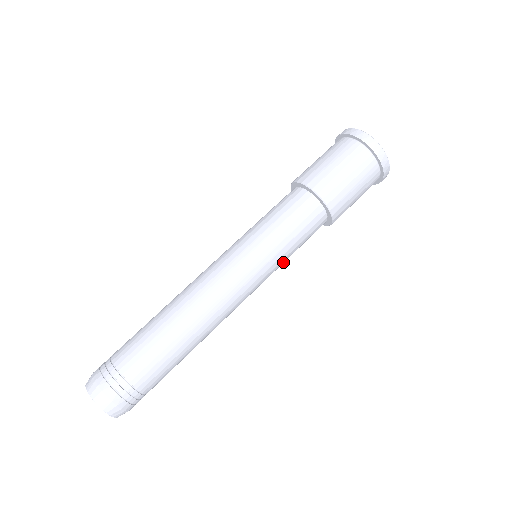
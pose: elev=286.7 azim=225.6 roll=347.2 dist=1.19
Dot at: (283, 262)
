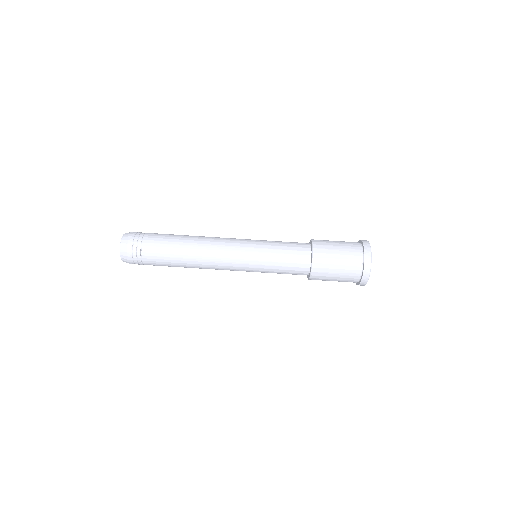
Dot at: (265, 272)
